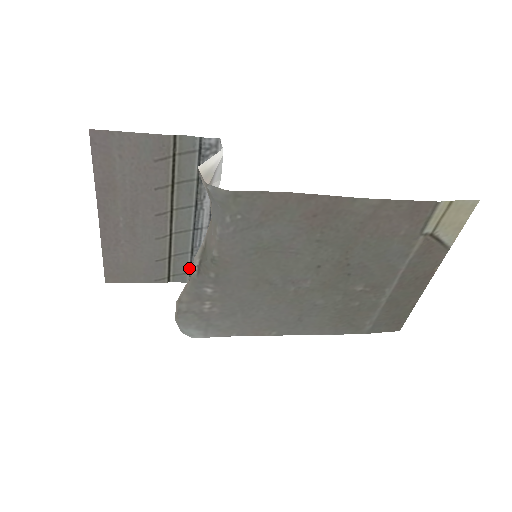
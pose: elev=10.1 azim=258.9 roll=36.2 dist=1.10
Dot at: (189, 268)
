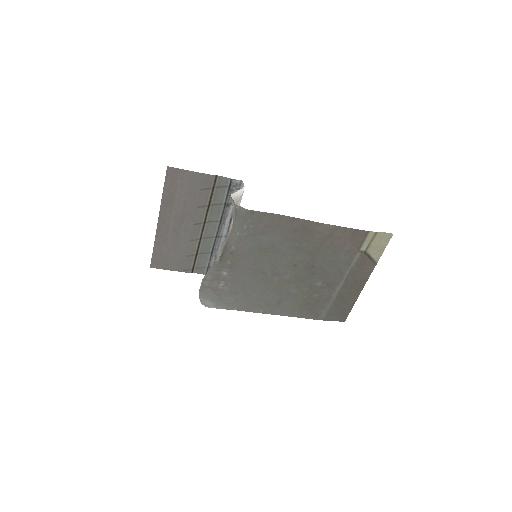
Dot at: (208, 264)
